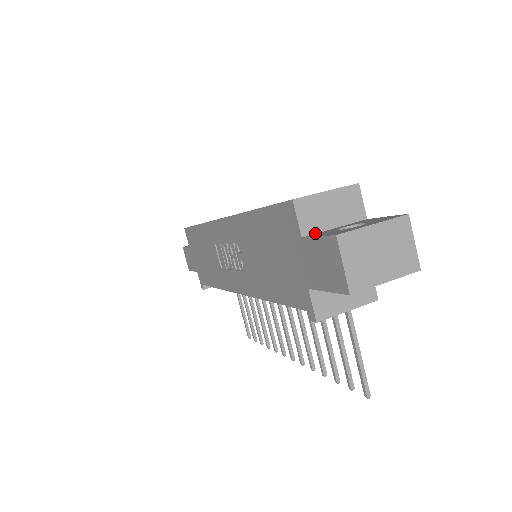
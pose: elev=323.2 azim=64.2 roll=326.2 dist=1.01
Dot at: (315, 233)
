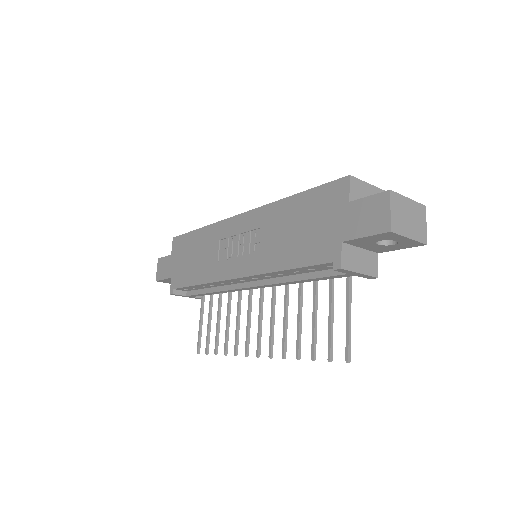
Dot at: occluded
